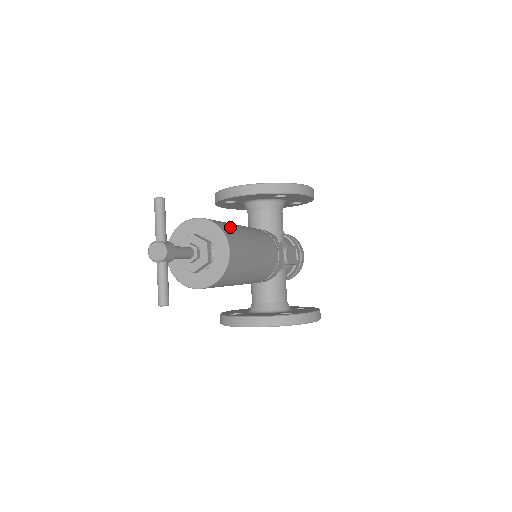
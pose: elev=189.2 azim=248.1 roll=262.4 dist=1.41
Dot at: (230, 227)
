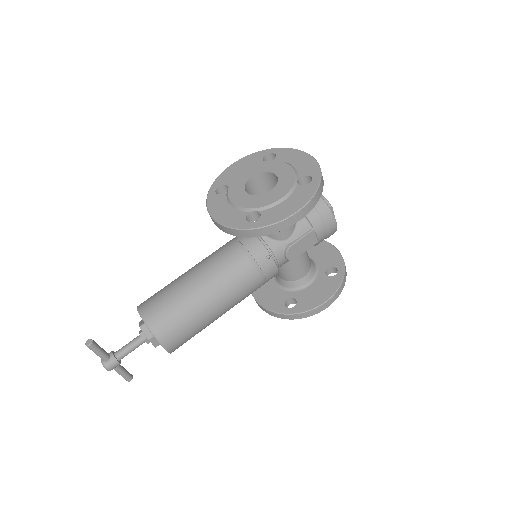
Dot at: (172, 316)
